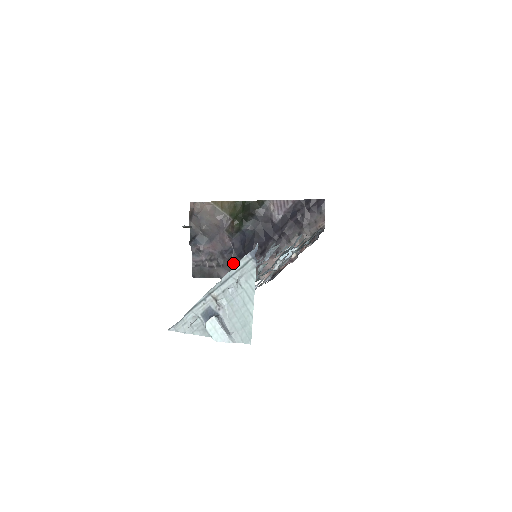
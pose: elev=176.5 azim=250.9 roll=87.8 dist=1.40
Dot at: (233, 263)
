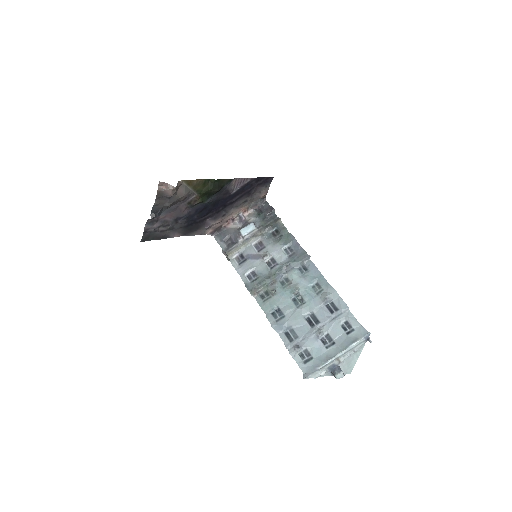
Dot at: (184, 226)
